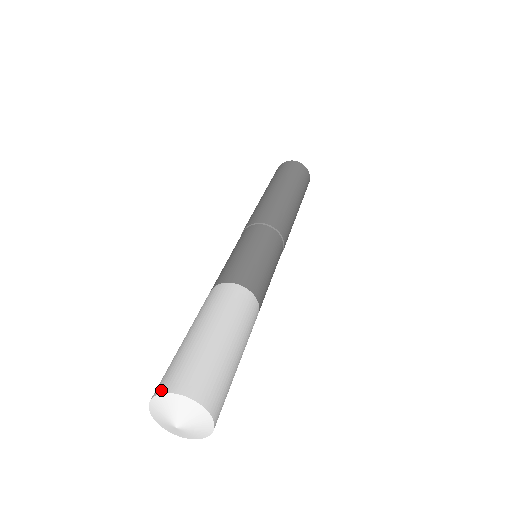
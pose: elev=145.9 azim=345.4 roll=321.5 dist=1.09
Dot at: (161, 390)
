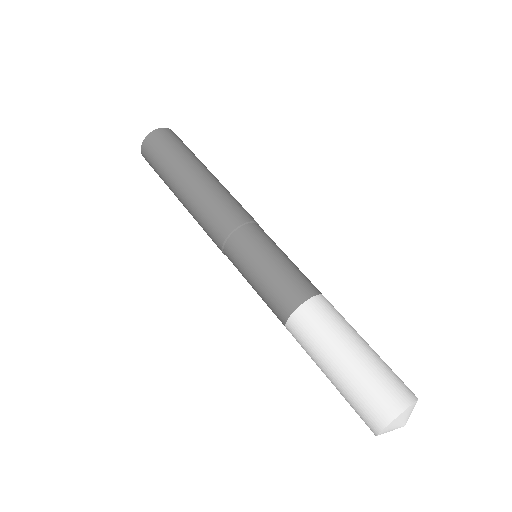
Dot at: (380, 427)
